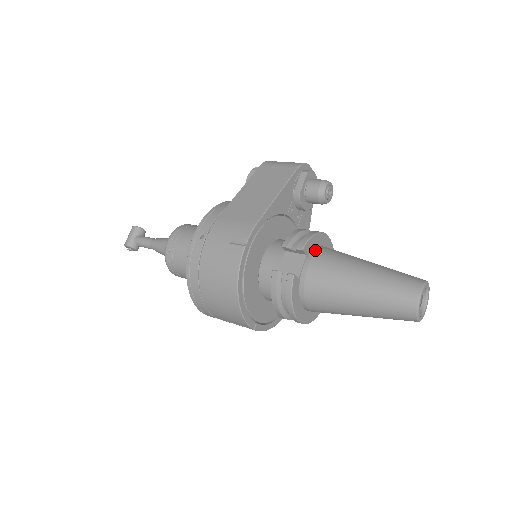
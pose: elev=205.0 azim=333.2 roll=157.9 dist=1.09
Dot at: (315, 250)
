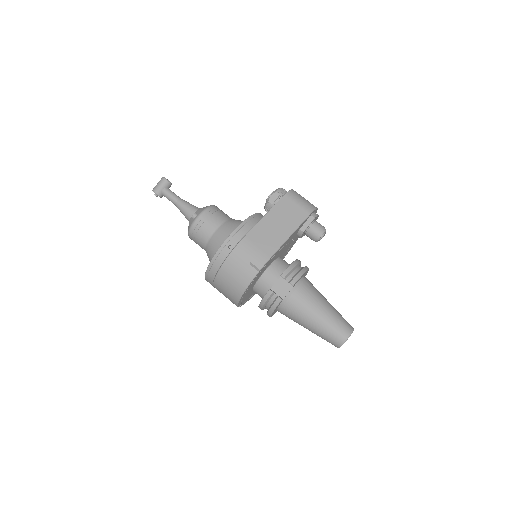
Dot at: (299, 283)
